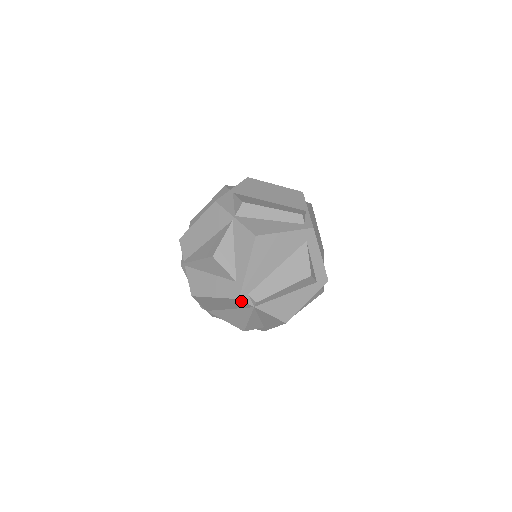
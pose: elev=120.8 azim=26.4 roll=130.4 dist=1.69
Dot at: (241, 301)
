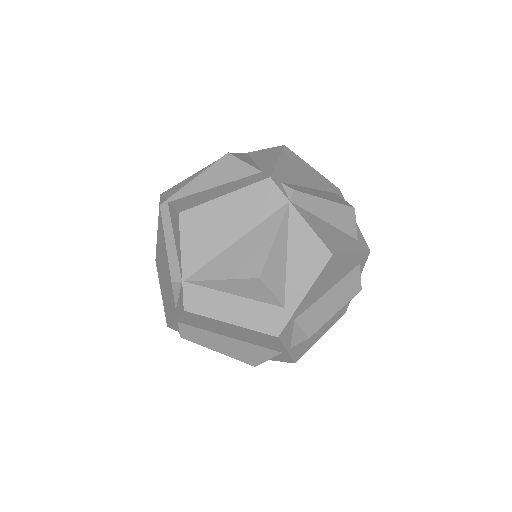
Dot at: (271, 186)
